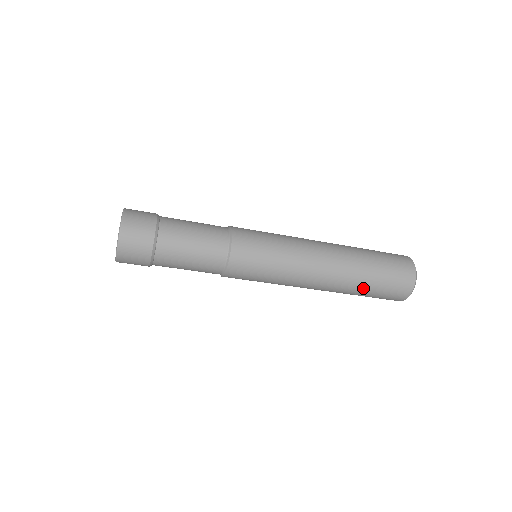
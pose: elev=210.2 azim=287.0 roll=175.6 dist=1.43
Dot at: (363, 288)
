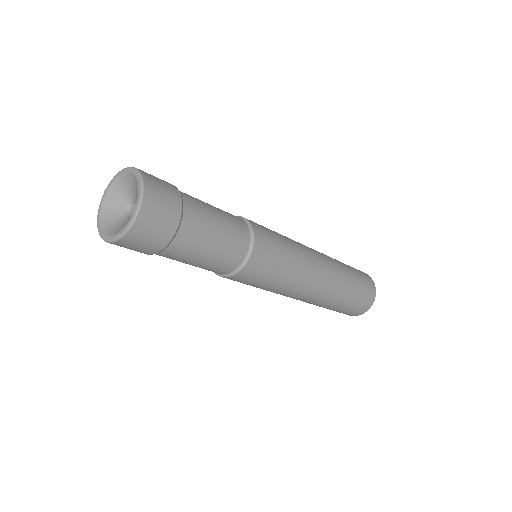
Dot at: (324, 307)
